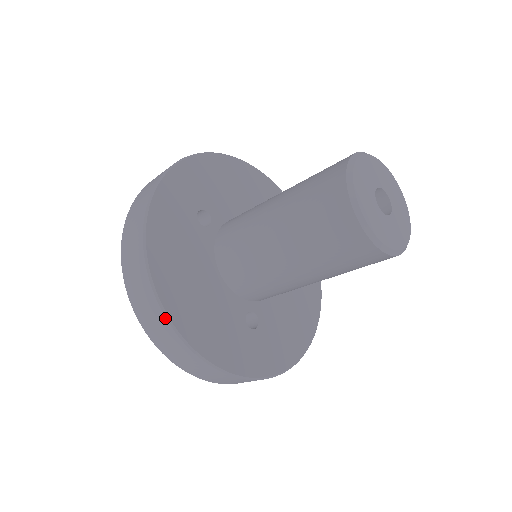
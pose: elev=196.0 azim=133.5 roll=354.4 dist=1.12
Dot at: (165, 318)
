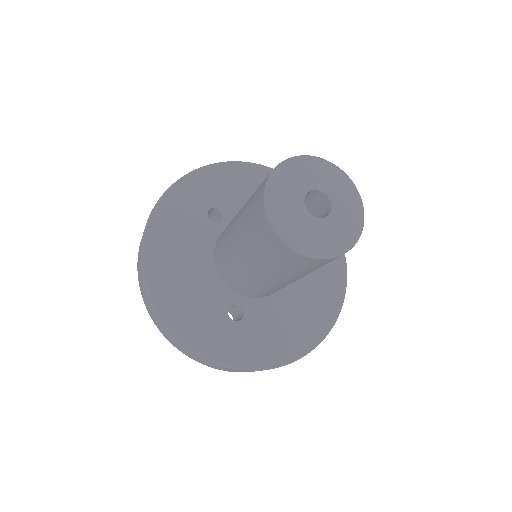
Dot at: (145, 287)
